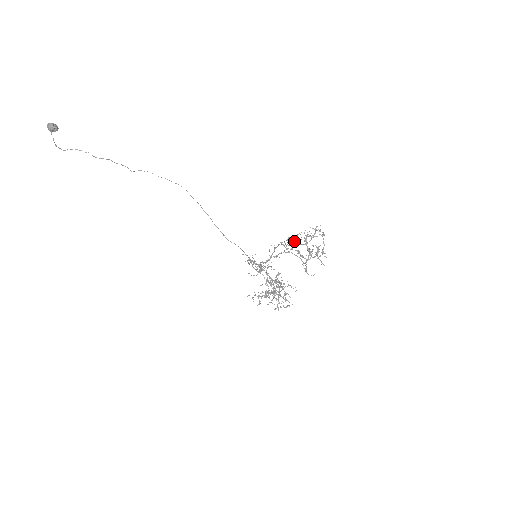
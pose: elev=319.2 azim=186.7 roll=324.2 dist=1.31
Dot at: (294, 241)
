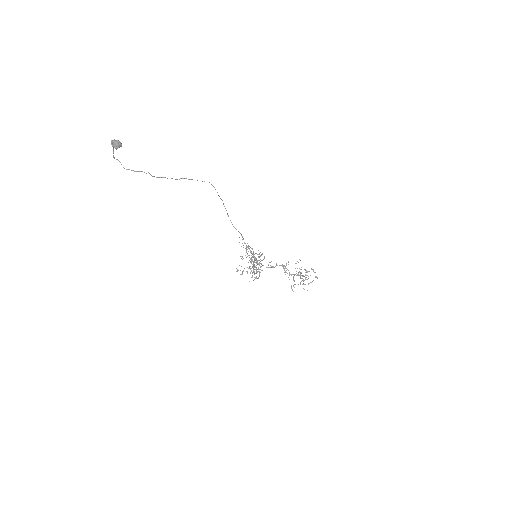
Dot at: occluded
